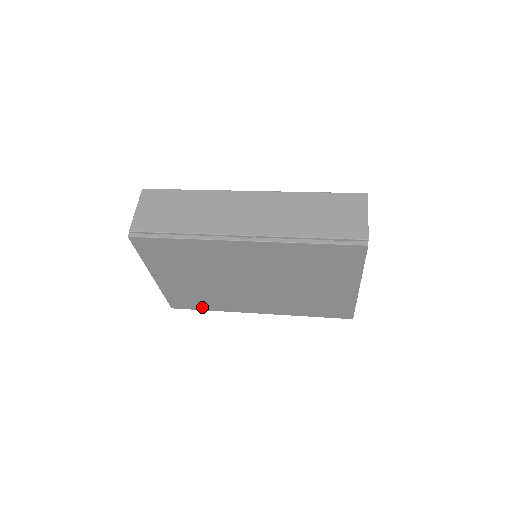
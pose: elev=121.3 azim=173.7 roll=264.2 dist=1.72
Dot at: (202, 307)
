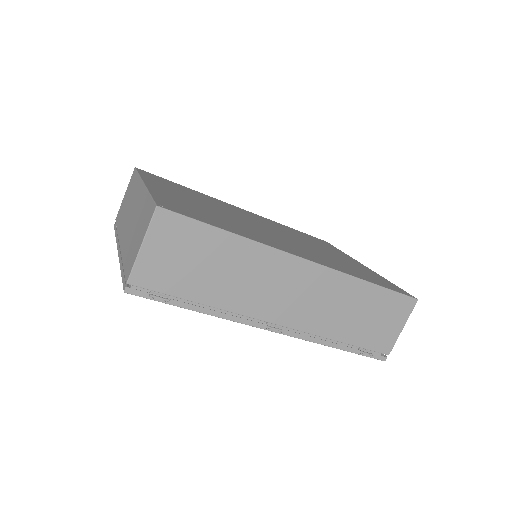
Dot at: occluded
